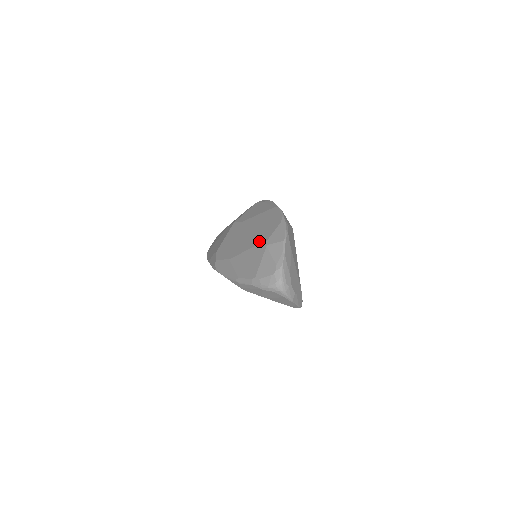
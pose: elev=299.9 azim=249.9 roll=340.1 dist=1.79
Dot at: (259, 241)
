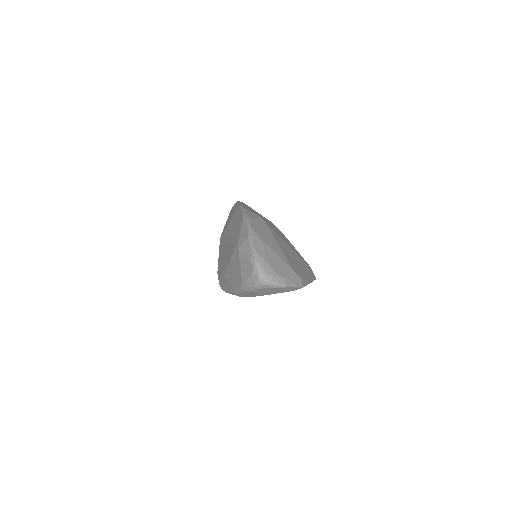
Dot at: (233, 247)
